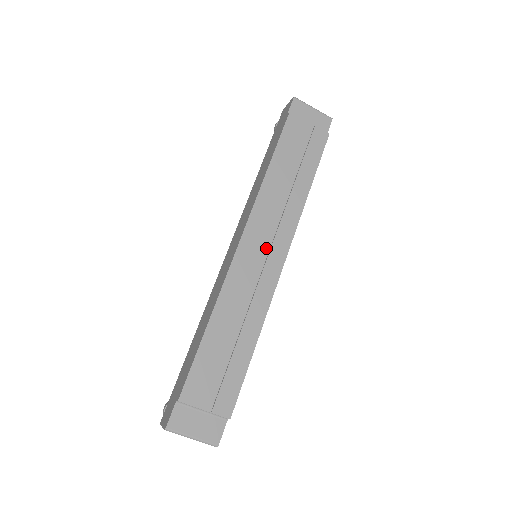
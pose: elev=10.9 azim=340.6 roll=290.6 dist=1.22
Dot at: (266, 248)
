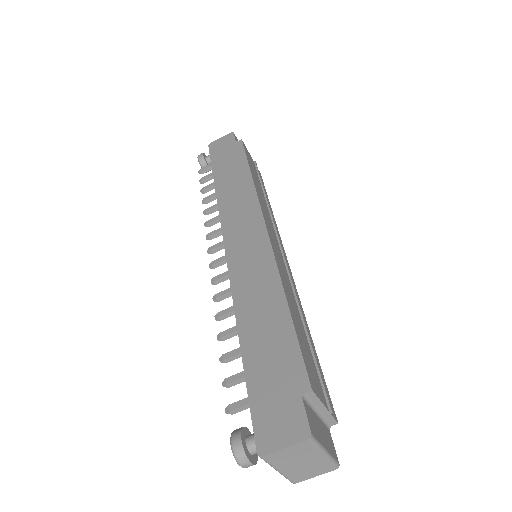
Dot at: (277, 243)
